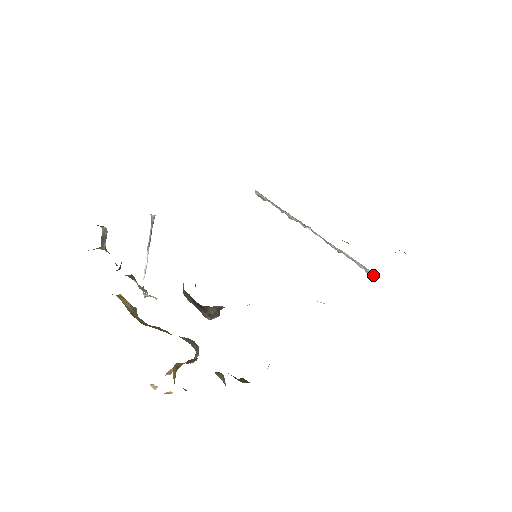
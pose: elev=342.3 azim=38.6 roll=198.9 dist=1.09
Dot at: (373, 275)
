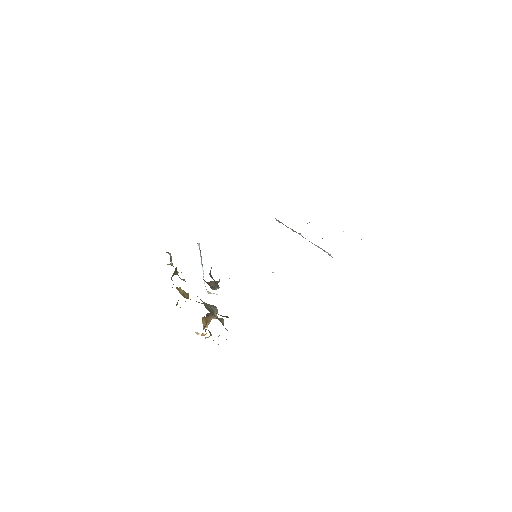
Dot at: (331, 256)
